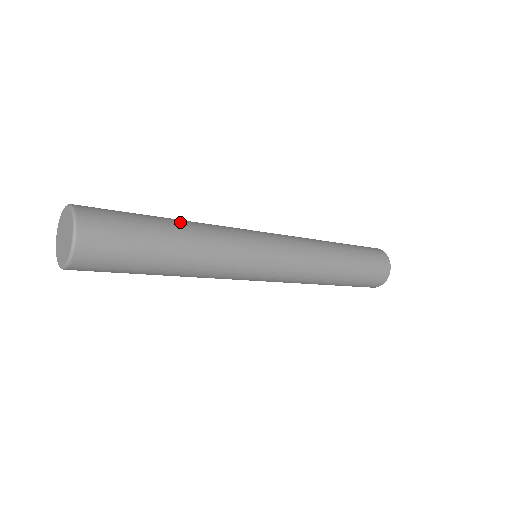
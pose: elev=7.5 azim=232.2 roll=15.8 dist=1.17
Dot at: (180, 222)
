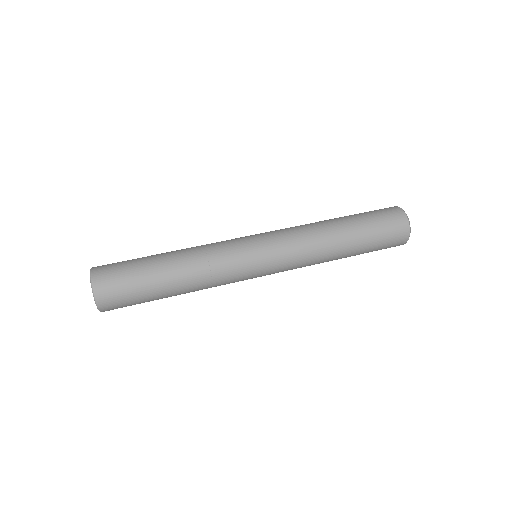
Dot at: (173, 253)
